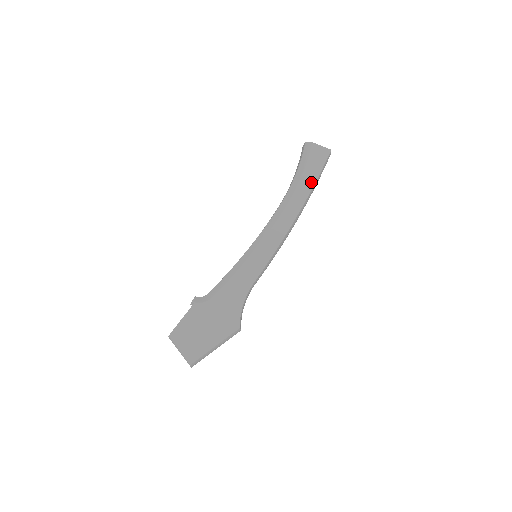
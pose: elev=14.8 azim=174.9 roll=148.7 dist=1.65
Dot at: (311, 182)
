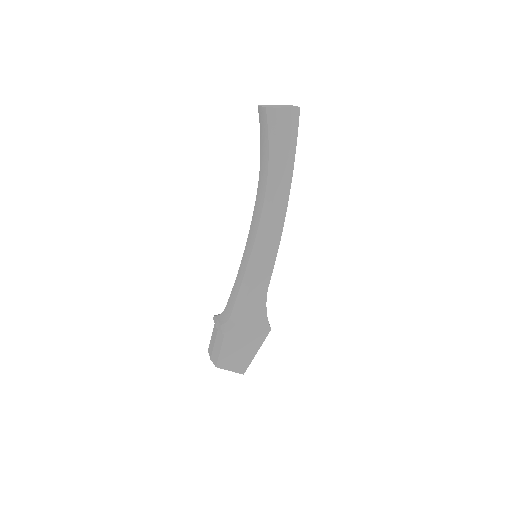
Dot at: (290, 162)
